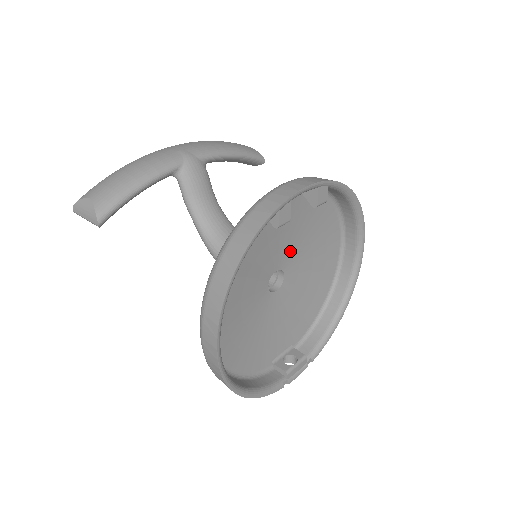
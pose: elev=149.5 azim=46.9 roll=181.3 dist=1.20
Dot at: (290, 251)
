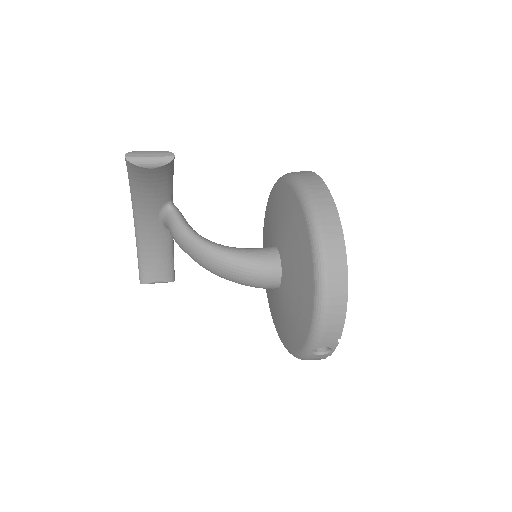
Dot at: occluded
